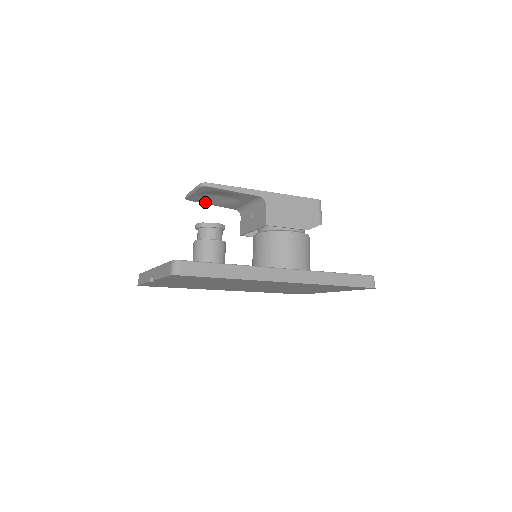
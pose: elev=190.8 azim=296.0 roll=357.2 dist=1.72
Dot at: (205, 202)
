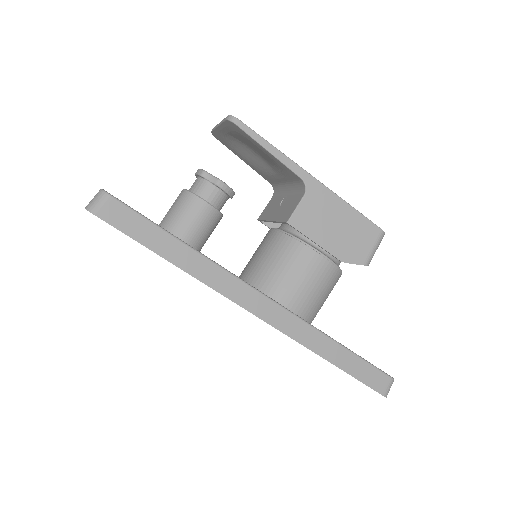
Dot at: (235, 151)
